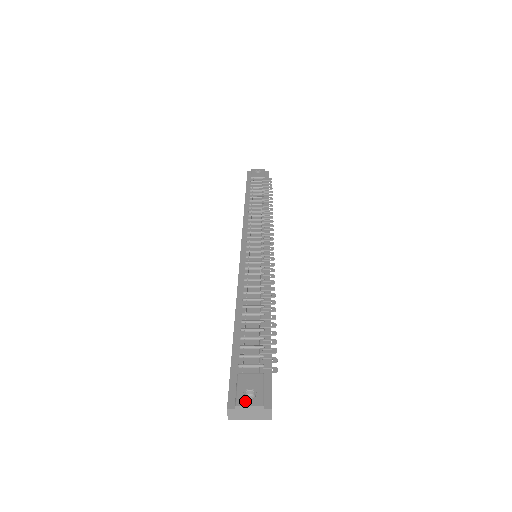
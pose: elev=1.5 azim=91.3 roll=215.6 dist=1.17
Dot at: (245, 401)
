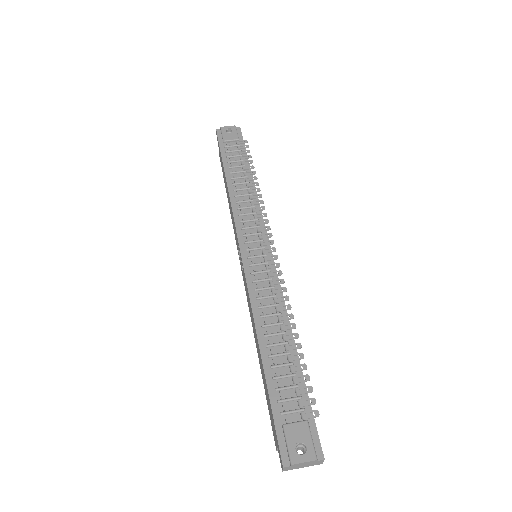
Dot at: (299, 458)
